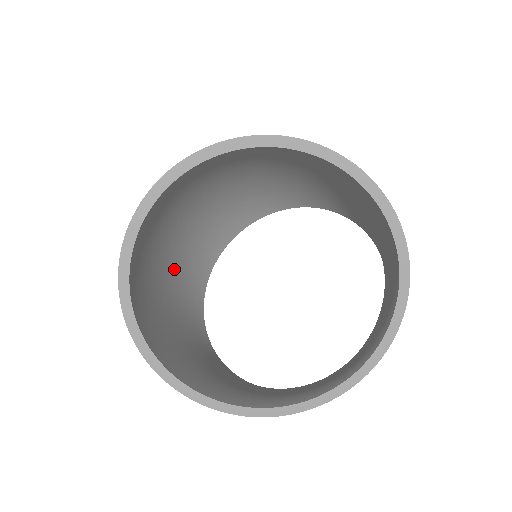
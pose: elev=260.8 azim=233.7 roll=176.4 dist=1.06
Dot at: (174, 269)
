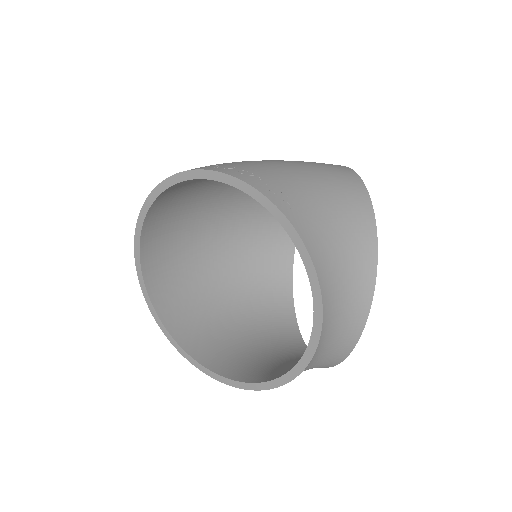
Dot at: (238, 287)
